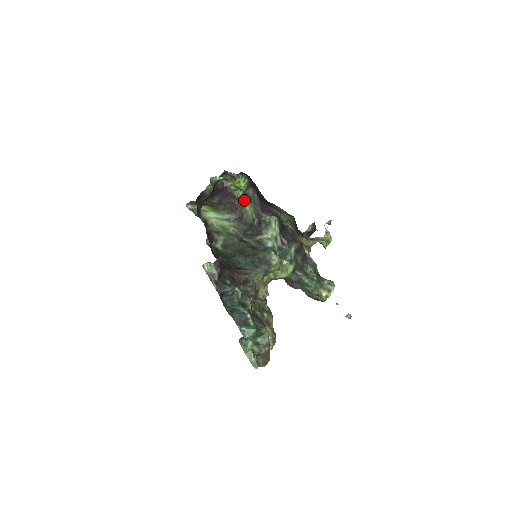
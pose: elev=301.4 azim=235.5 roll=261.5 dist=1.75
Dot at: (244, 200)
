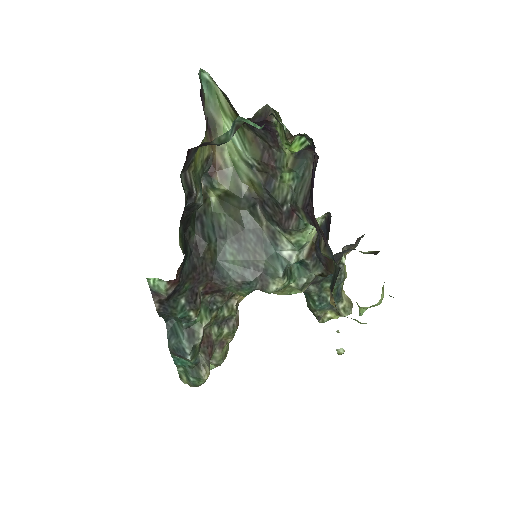
Dot at: (288, 162)
